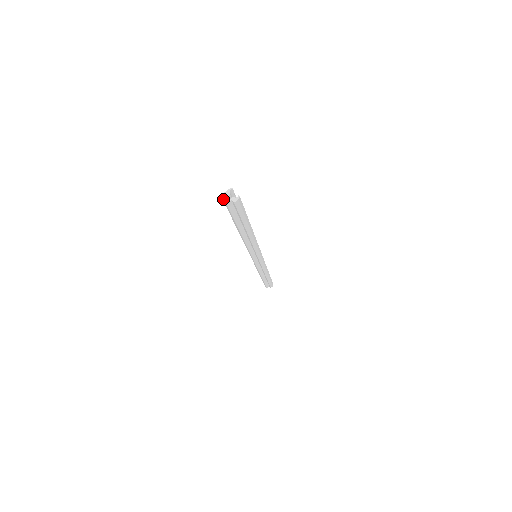
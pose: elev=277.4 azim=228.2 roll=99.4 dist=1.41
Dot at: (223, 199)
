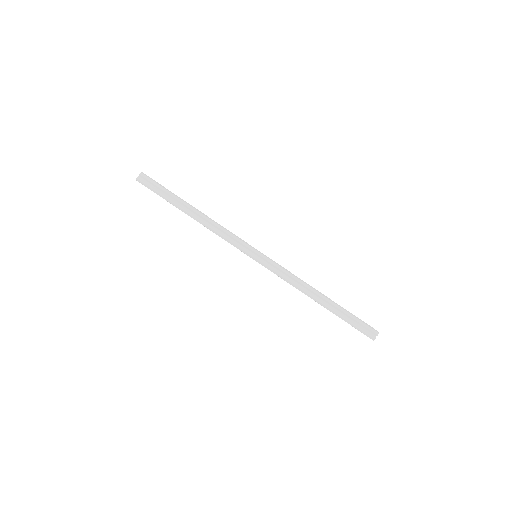
Dot at: (136, 180)
